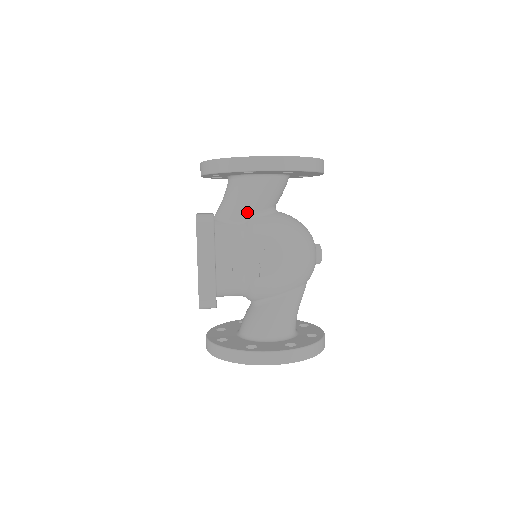
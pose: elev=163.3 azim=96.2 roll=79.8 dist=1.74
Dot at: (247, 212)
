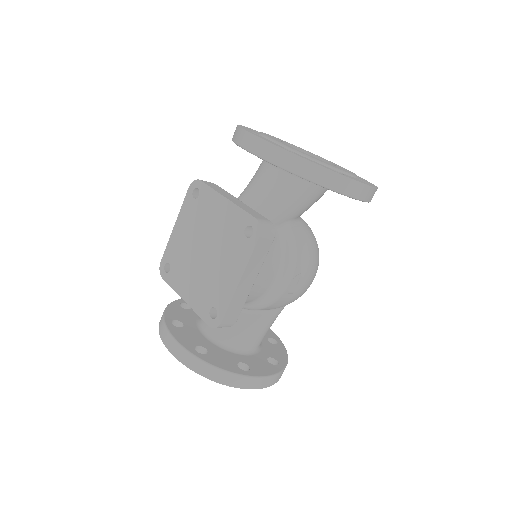
Dot at: (288, 218)
